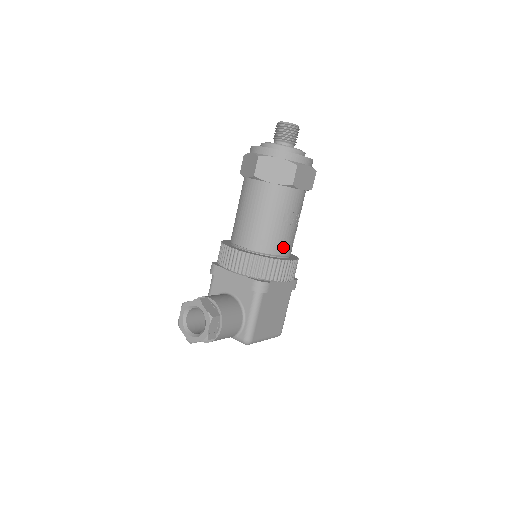
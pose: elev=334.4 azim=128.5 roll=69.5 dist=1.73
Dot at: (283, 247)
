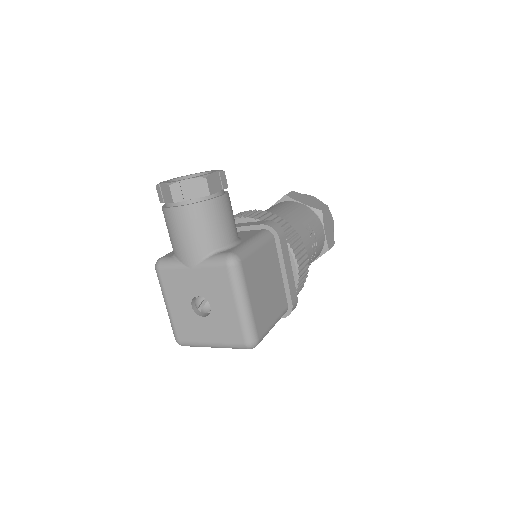
Dot at: occluded
